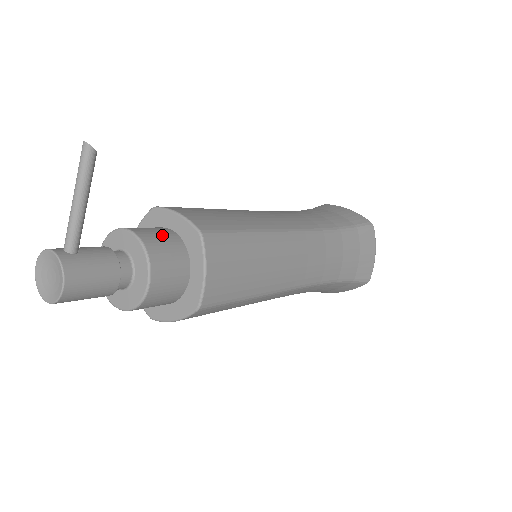
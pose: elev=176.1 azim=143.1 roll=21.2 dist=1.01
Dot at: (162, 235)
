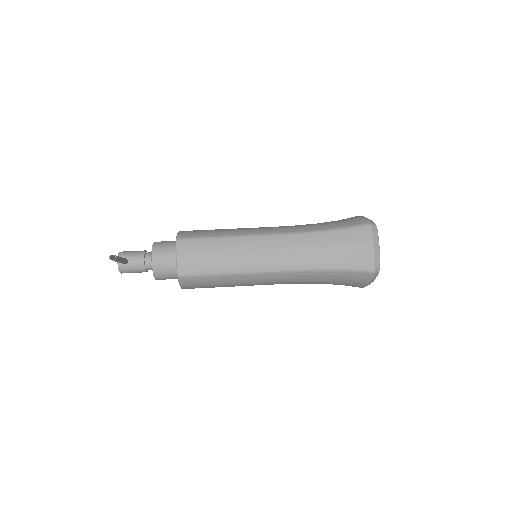
Dot at: (167, 263)
